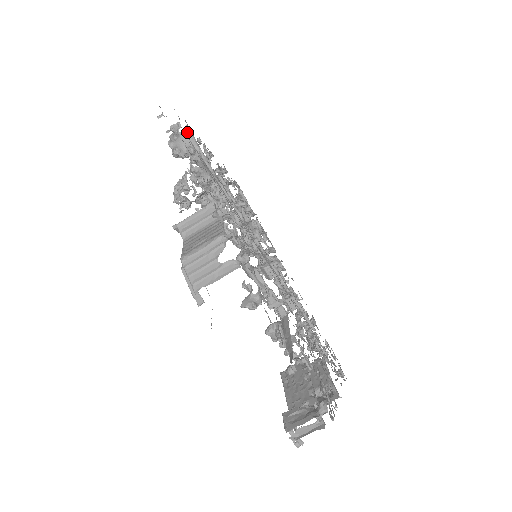
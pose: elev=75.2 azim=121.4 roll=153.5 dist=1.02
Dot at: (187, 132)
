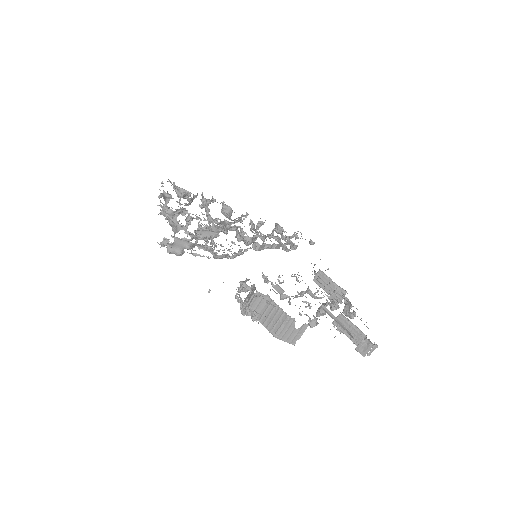
Dot at: (175, 239)
